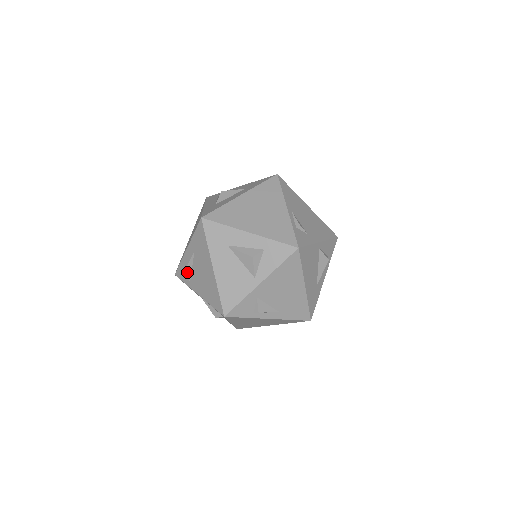
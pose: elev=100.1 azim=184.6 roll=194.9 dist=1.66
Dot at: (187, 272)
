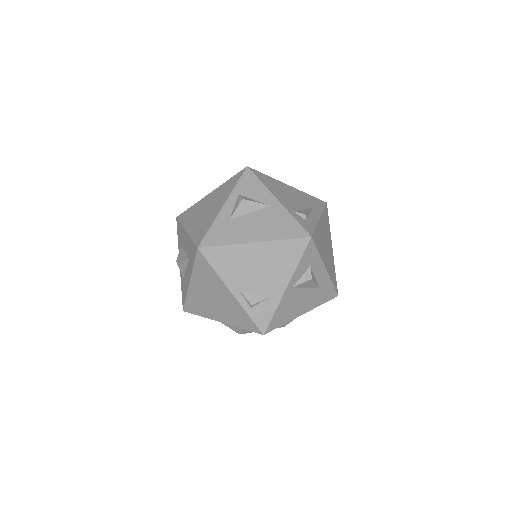
Dot at: occluded
